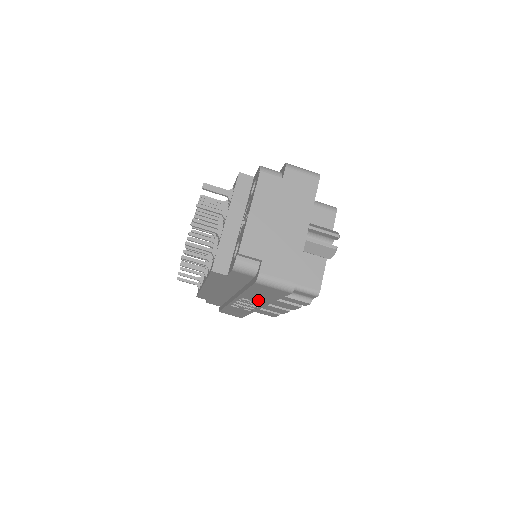
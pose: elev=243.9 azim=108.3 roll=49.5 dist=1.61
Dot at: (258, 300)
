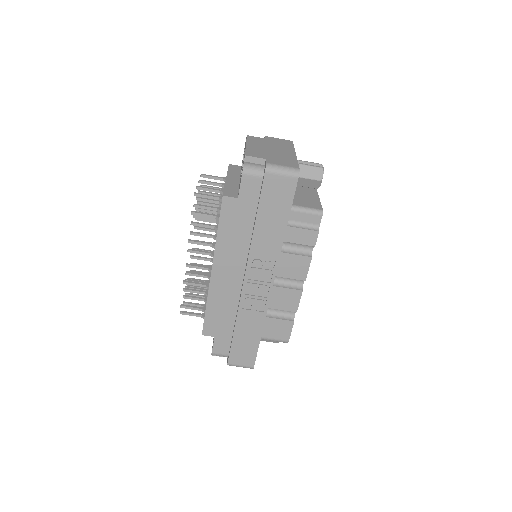
Dot at: (269, 245)
